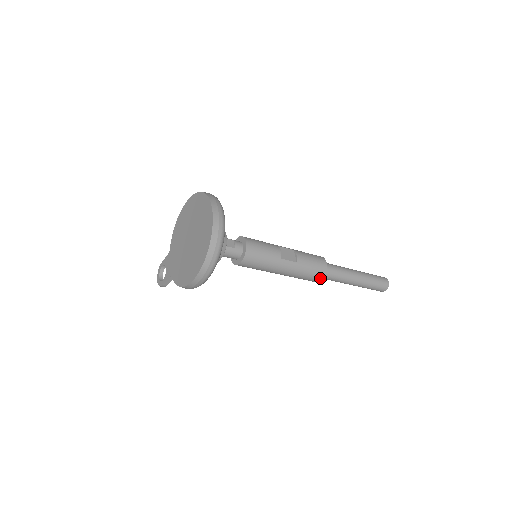
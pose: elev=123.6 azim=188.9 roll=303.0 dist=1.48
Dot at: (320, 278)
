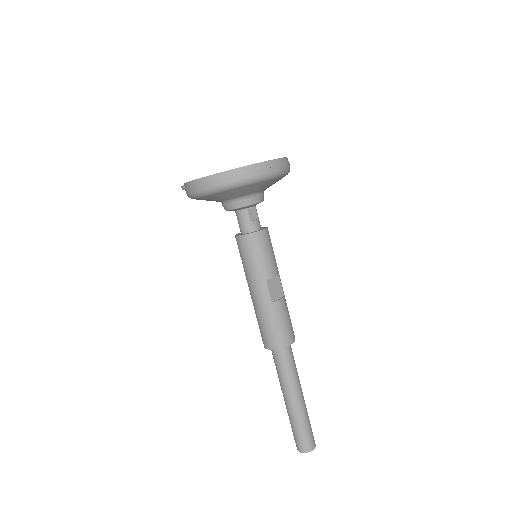
Dot at: (270, 345)
